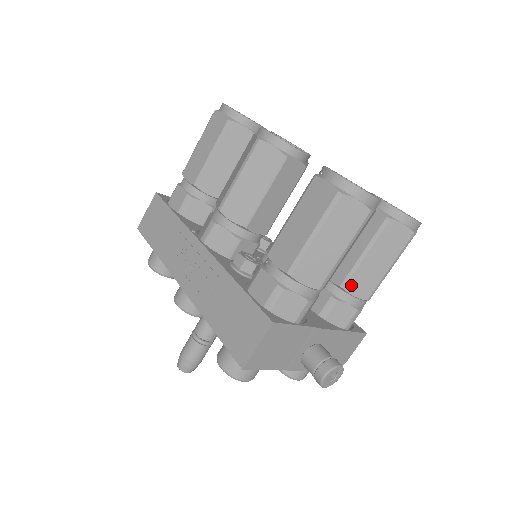
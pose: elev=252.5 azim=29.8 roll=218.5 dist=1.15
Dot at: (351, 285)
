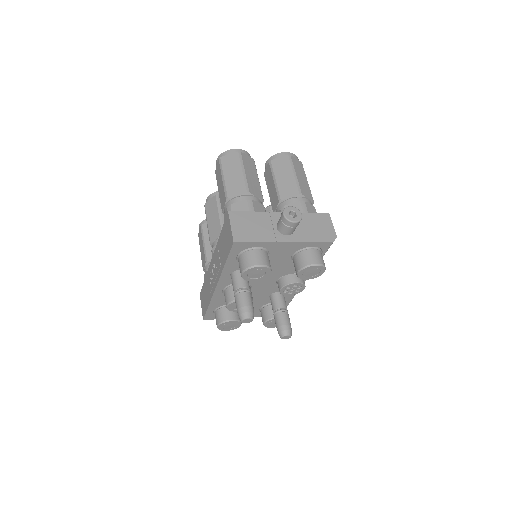
Dot at: (283, 195)
